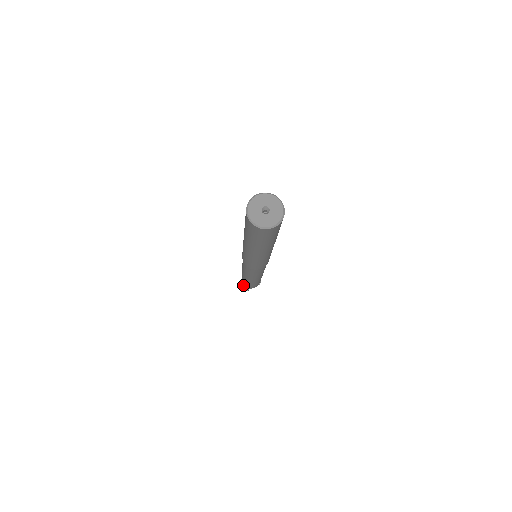
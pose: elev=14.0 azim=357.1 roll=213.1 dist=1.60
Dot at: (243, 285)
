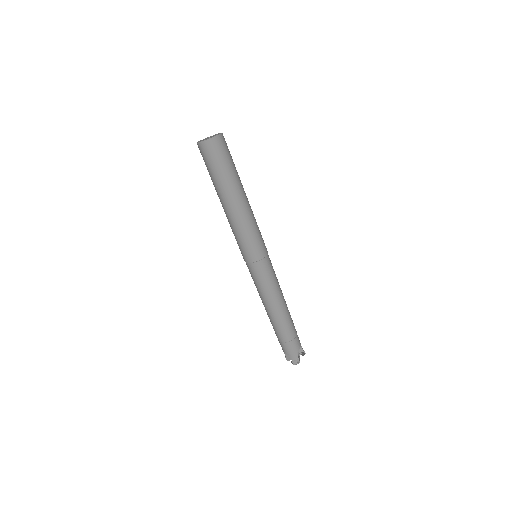
Dot at: (290, 359)
